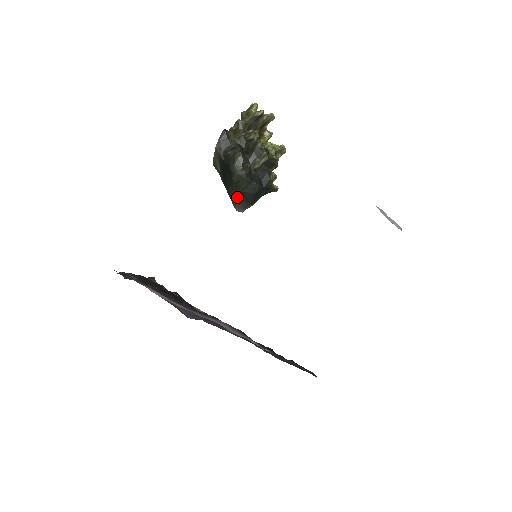
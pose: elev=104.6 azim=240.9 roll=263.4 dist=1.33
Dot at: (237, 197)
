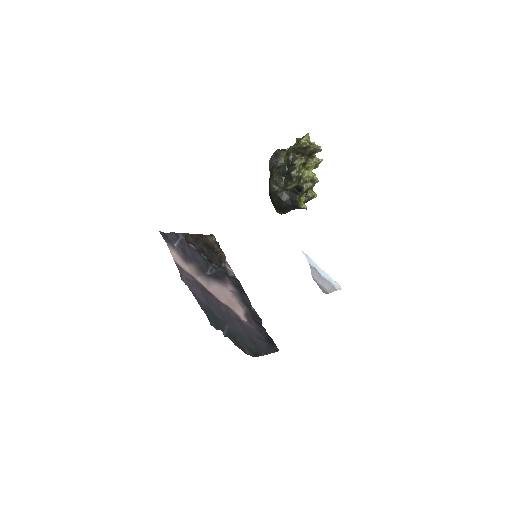
Dot at: (273, 204)
